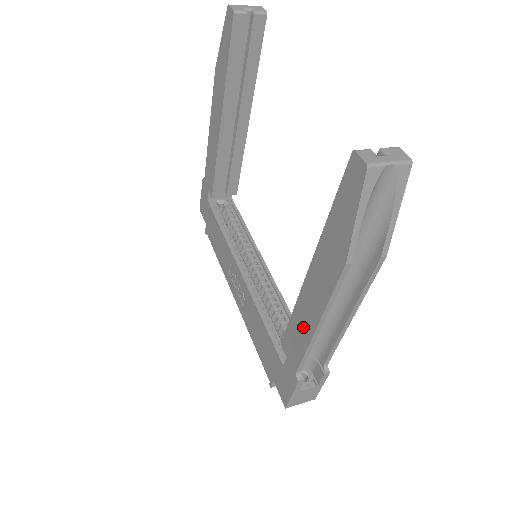
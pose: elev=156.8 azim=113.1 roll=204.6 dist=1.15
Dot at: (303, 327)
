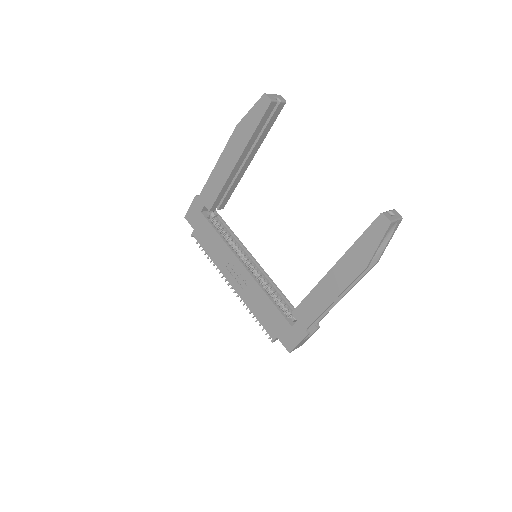
Dot at: (320, 301)
